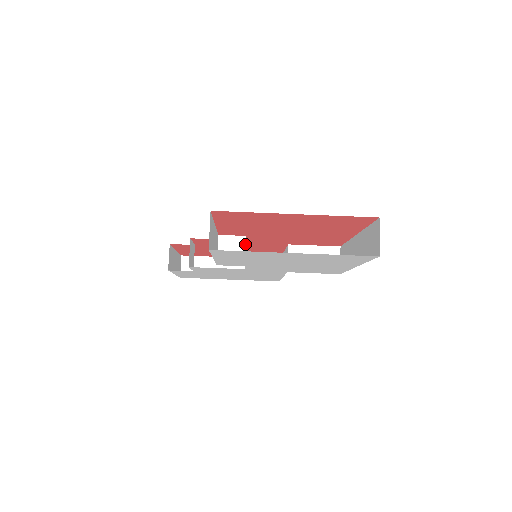
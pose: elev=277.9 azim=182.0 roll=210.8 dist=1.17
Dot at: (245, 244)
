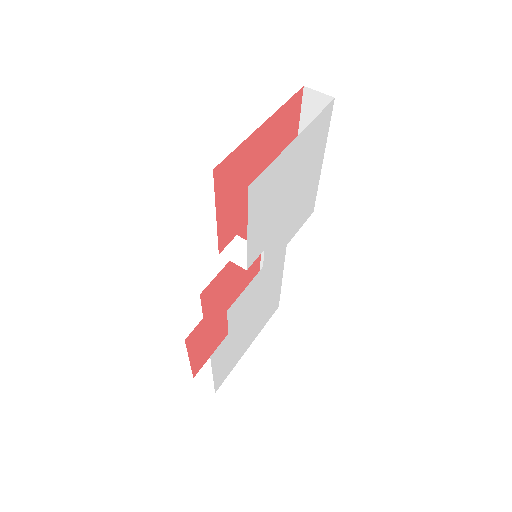
Dot at: (243, 240)
